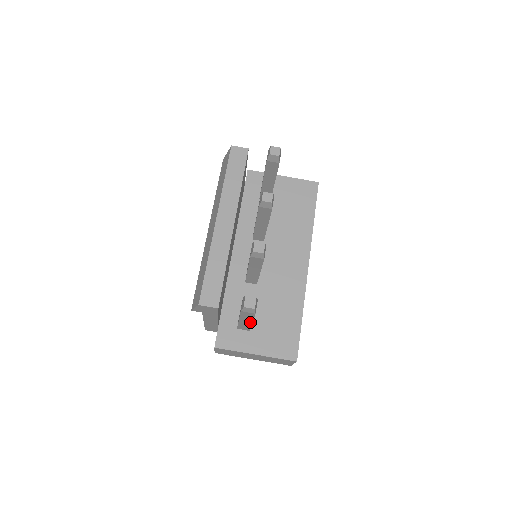
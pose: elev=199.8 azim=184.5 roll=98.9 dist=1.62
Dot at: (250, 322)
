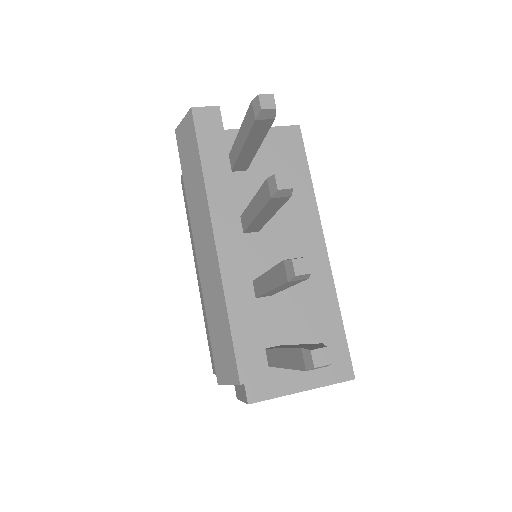
Dot at: occluded
